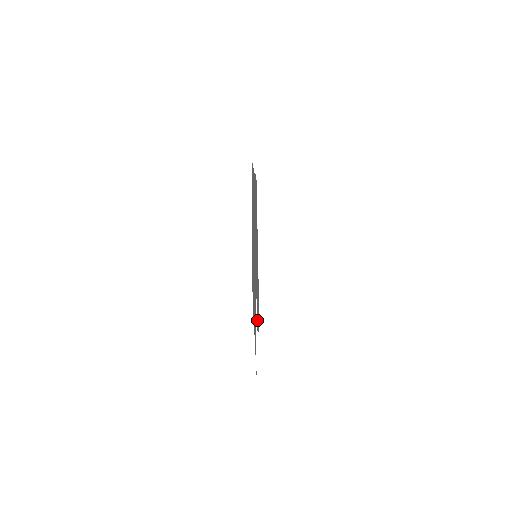
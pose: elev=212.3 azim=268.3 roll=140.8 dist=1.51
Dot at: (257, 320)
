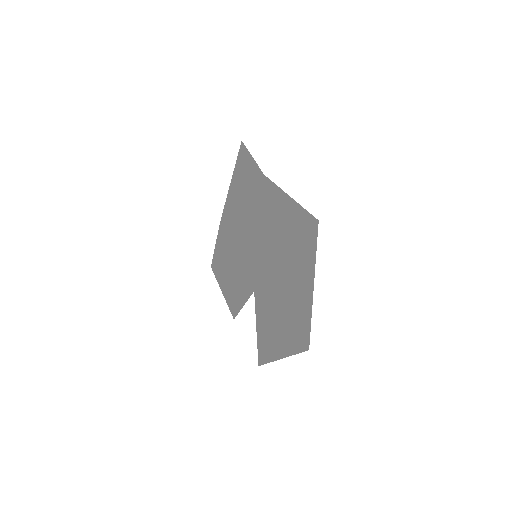
Dot at: (238, 301)
